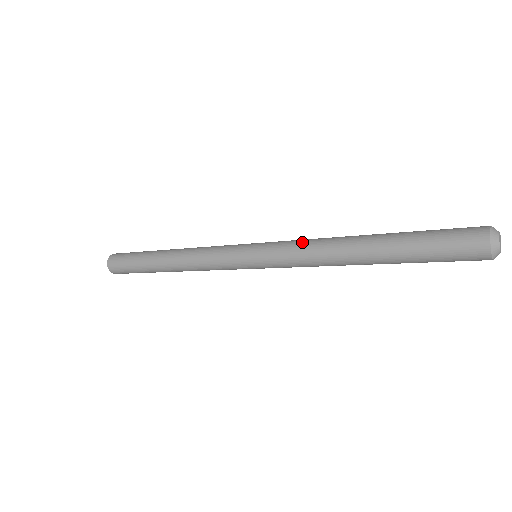
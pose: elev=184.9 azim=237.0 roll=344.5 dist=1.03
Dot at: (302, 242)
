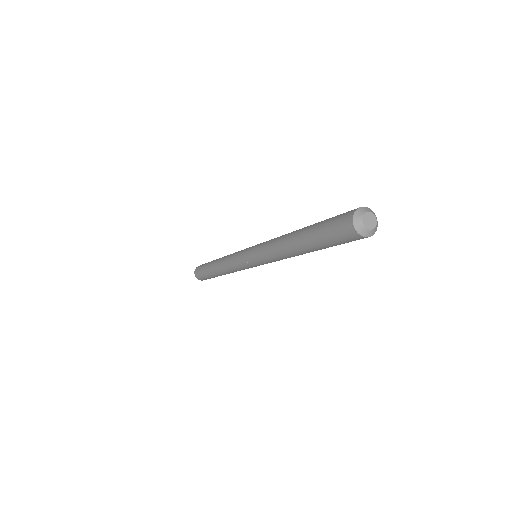
Dot at: occluded
